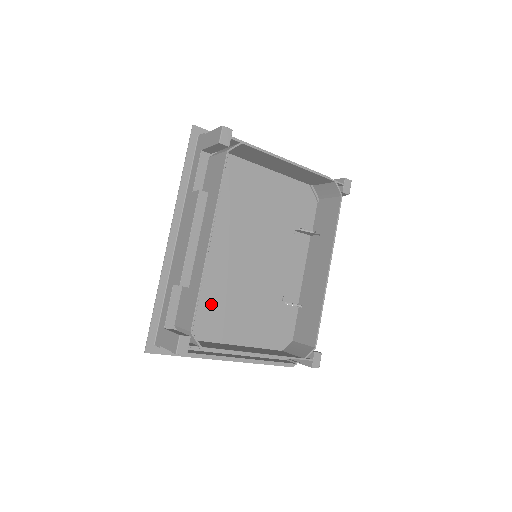
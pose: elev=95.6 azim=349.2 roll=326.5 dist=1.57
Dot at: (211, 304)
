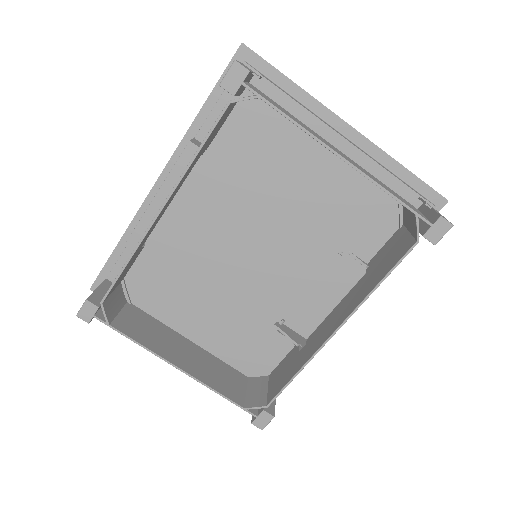
Dot at: (173, 281)
